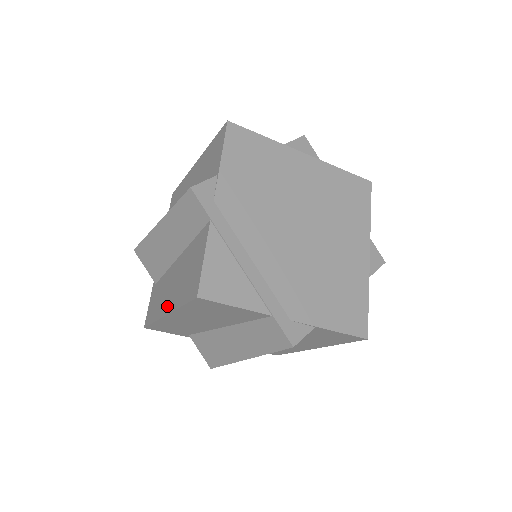
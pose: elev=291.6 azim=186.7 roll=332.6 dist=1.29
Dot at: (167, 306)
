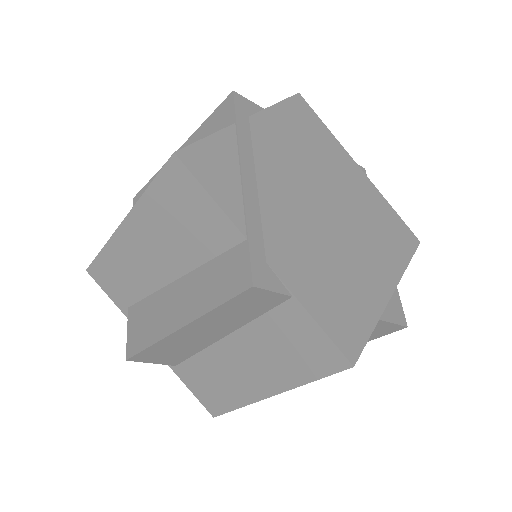
Dot at: occluded
